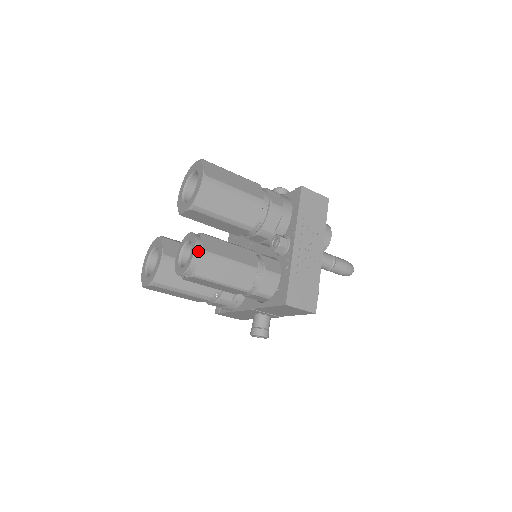
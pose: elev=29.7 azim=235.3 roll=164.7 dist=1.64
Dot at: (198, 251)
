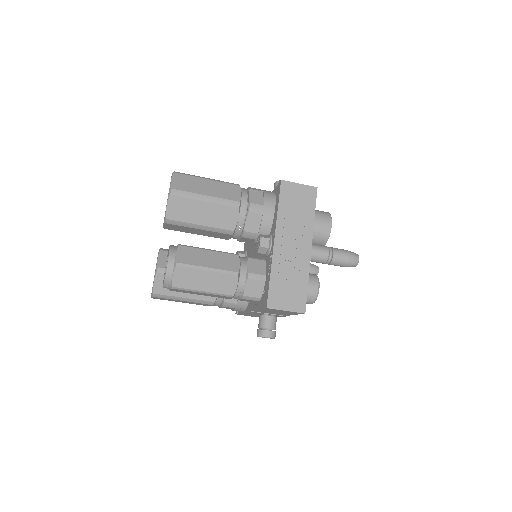
Dot at: (171, 264)
